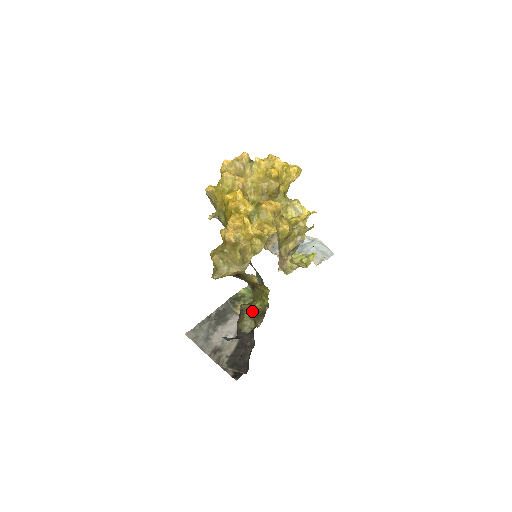
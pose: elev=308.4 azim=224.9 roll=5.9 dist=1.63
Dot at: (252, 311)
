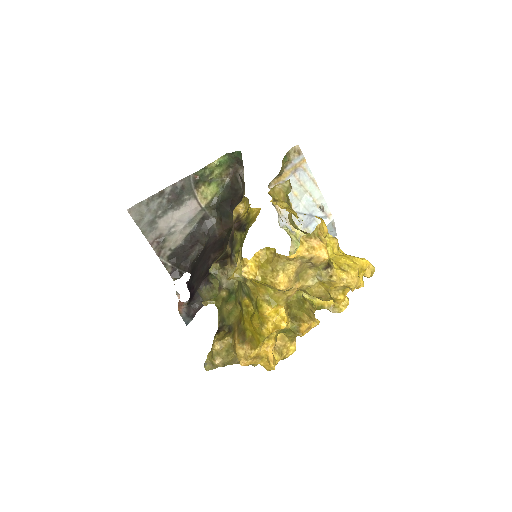
Dot at: occluded
